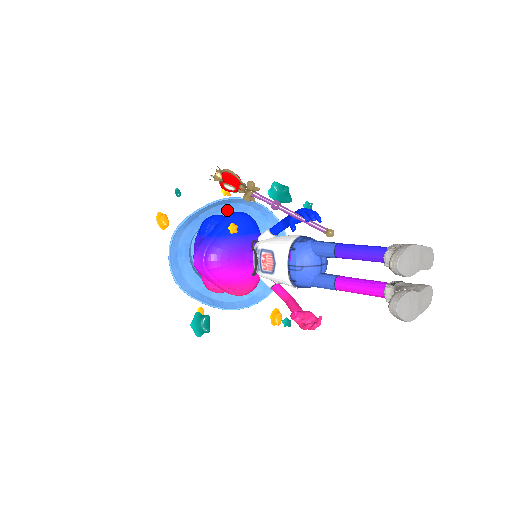
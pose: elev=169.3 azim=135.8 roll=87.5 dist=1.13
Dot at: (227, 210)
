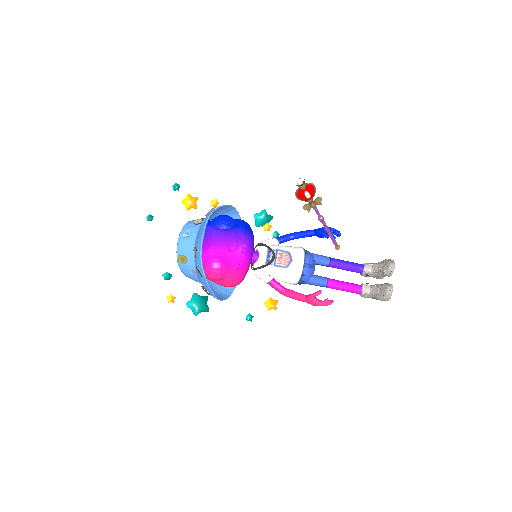
Dot at: occluded
